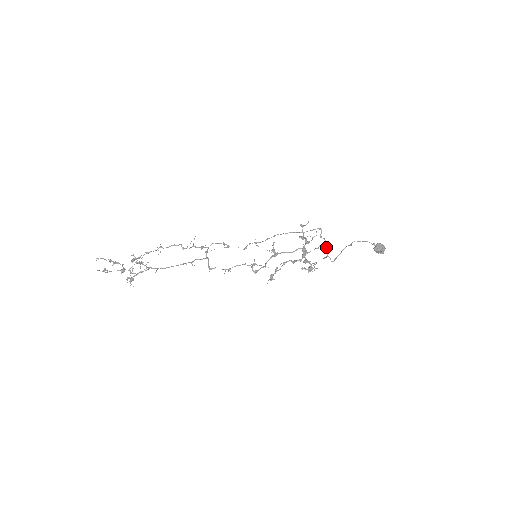
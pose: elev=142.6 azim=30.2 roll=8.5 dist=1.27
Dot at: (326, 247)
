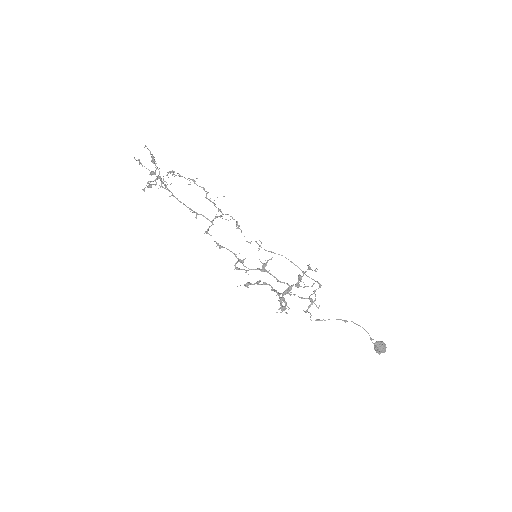
Dot at: (311, 304)
